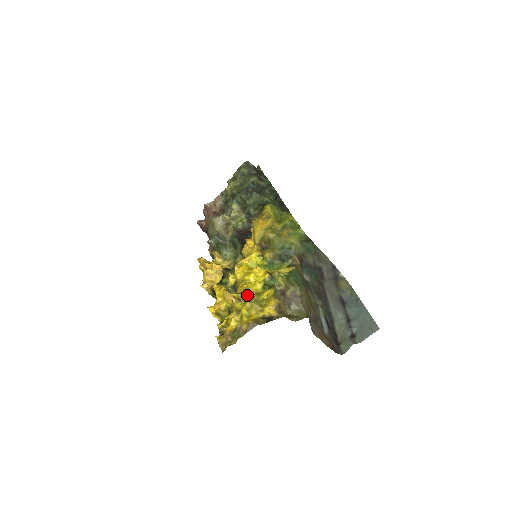
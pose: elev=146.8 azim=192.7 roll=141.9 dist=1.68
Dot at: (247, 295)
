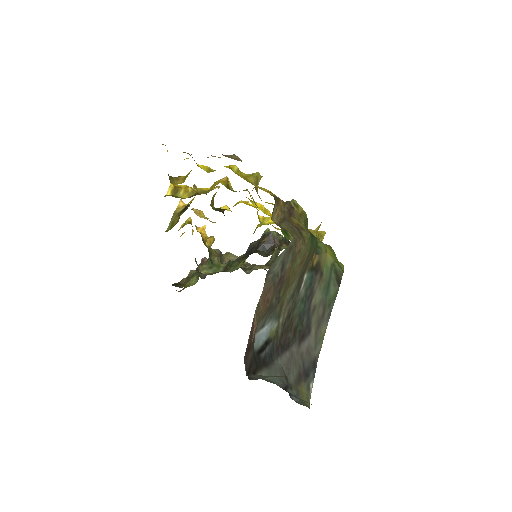
Dot at: occluded
